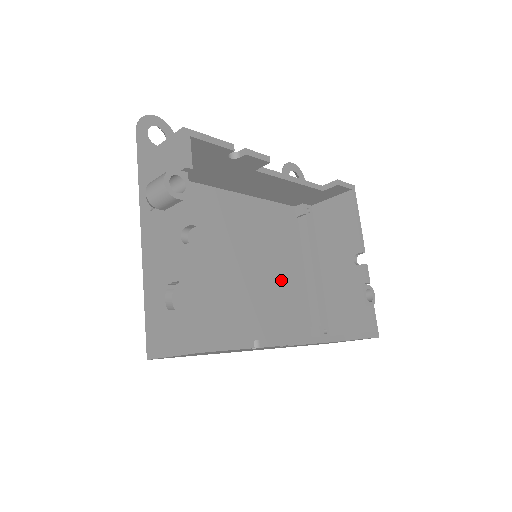
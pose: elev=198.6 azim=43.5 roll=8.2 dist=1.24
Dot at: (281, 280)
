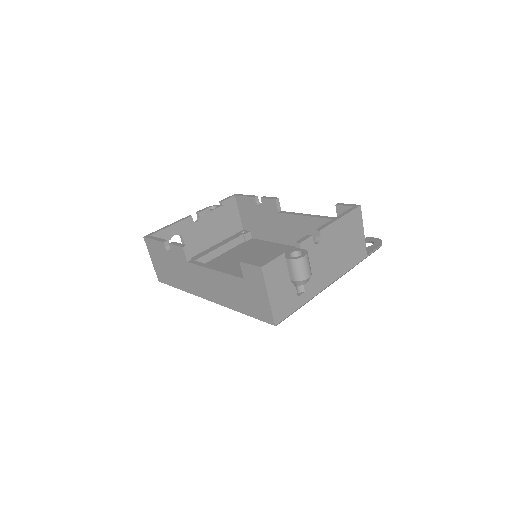
Dot at: occluded
